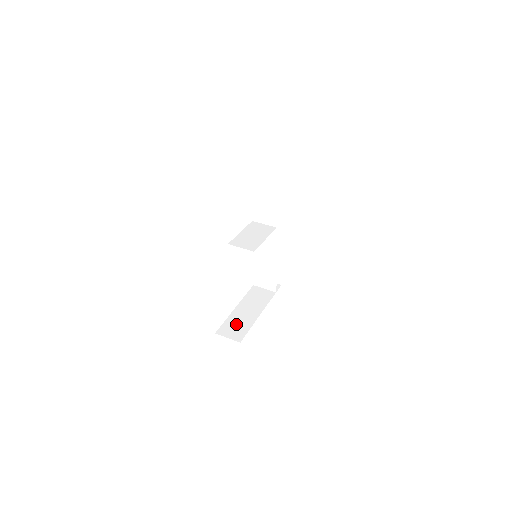
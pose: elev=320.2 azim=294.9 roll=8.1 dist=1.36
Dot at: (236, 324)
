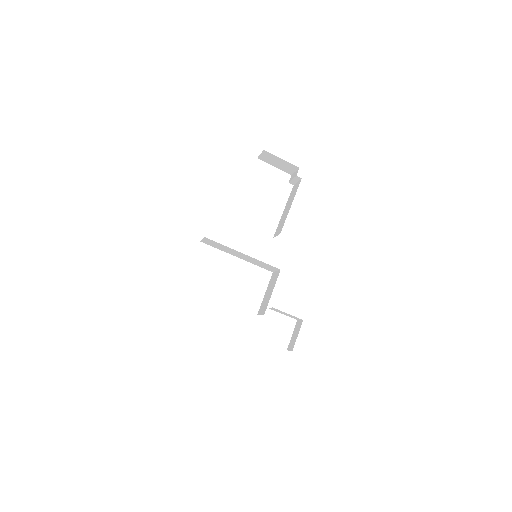
Dot at: occluded
